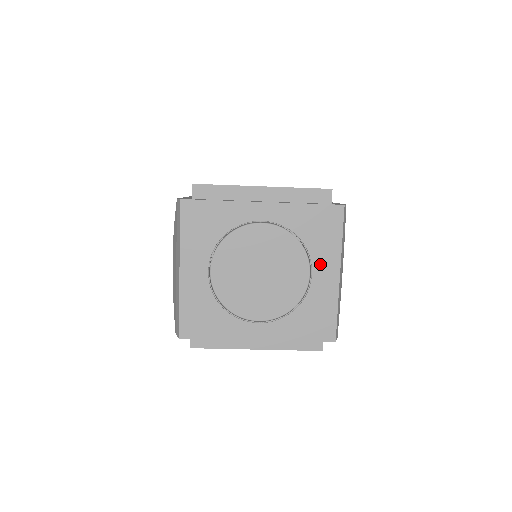
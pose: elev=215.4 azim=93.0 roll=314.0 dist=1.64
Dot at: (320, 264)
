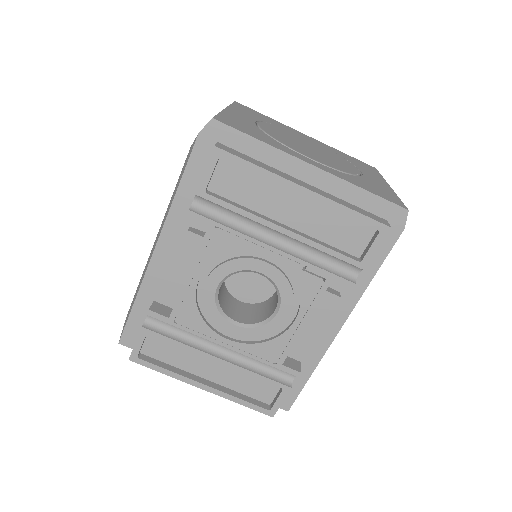
Dot at: (367, 173)
